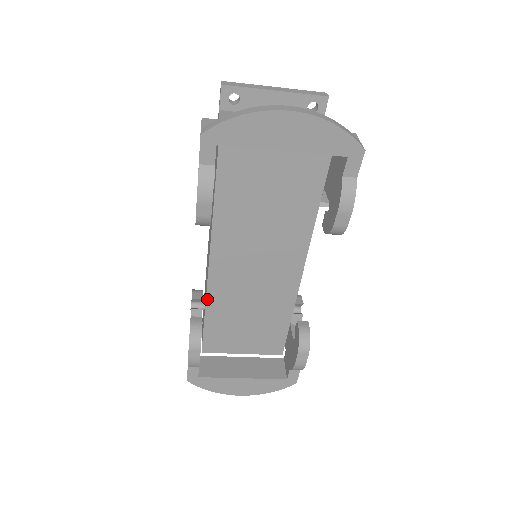
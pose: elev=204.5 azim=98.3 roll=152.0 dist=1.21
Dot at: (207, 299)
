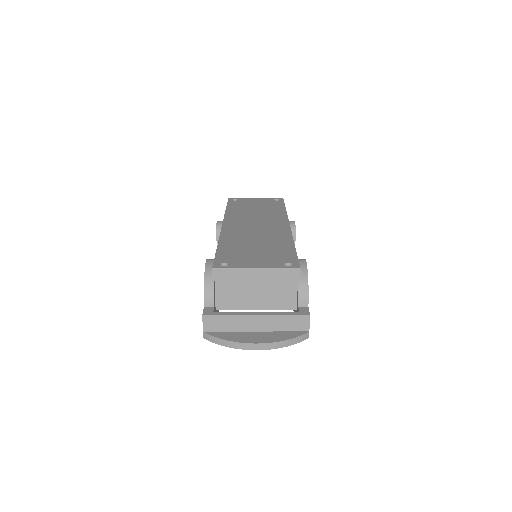
Dot at: occluded
